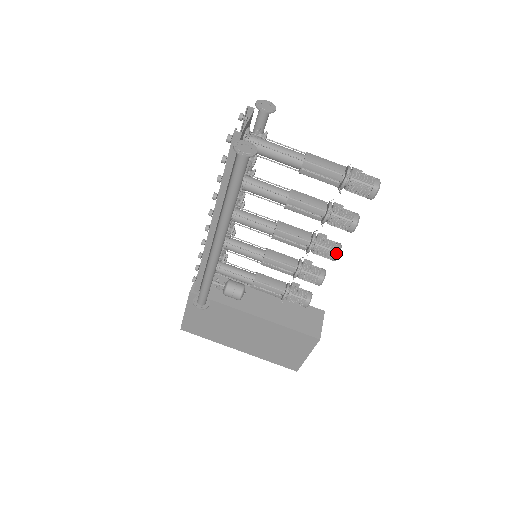
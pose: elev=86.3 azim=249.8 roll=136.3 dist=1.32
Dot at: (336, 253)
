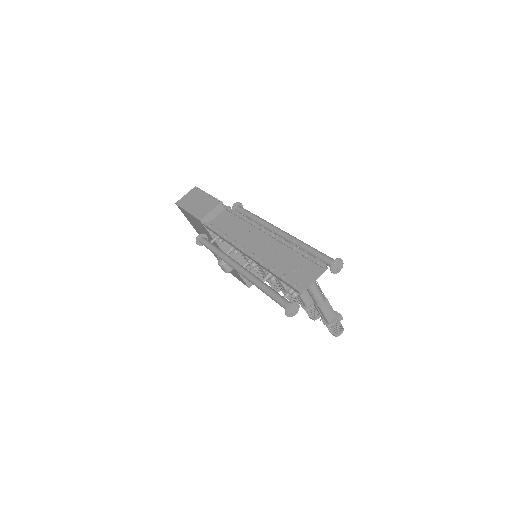
Dot at: occluded
